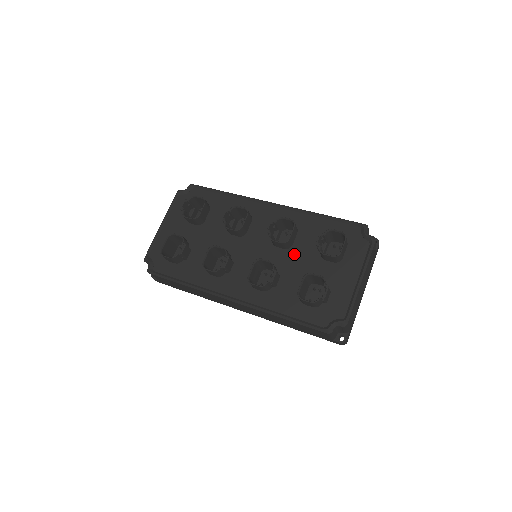
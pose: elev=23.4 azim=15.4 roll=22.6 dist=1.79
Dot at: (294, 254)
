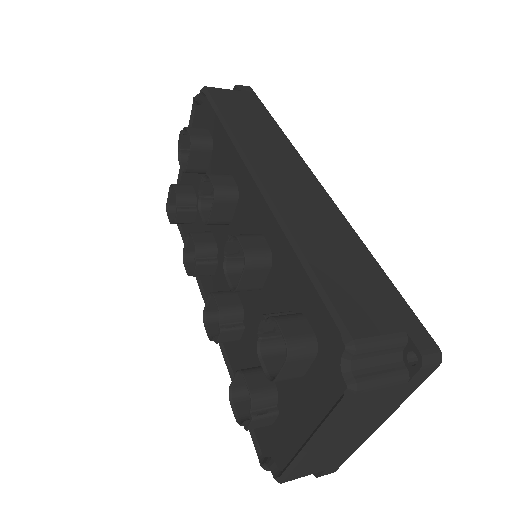
Dot at: (261, 306)
